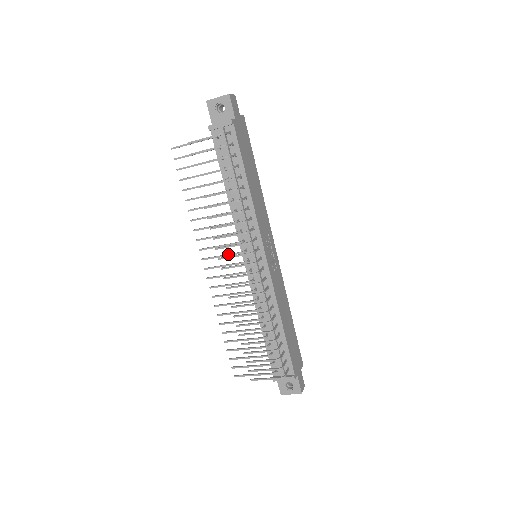
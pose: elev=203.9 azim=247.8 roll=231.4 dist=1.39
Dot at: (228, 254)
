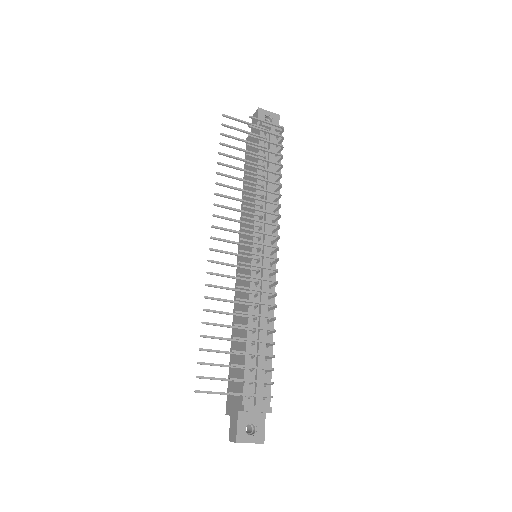
Dot at: occluded
